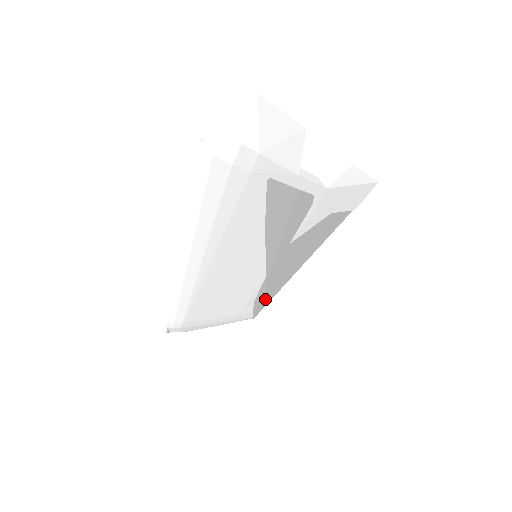
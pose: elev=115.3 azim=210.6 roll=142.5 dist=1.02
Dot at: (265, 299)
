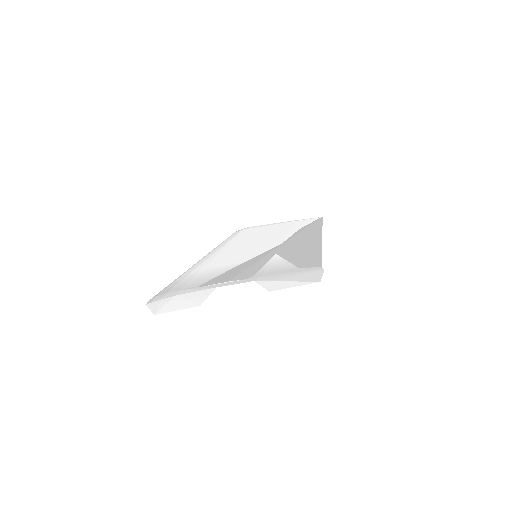
Dot at: (313, 228)
